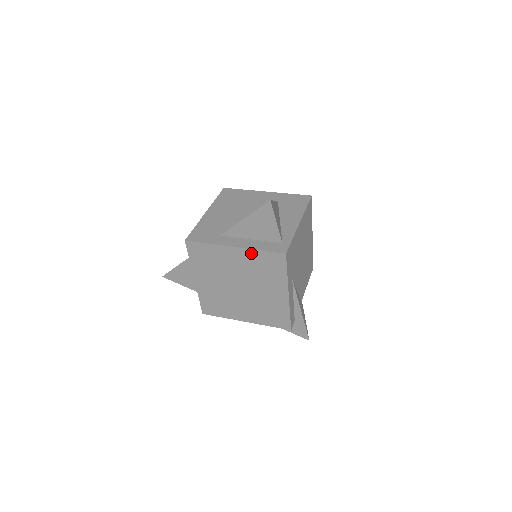
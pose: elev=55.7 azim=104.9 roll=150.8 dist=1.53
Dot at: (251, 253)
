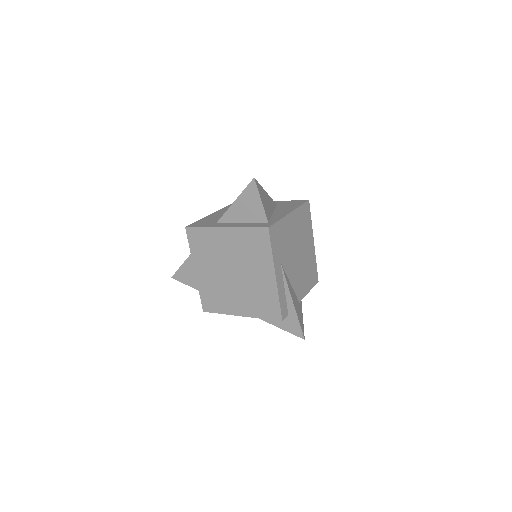
Dot at: (239, 232)
